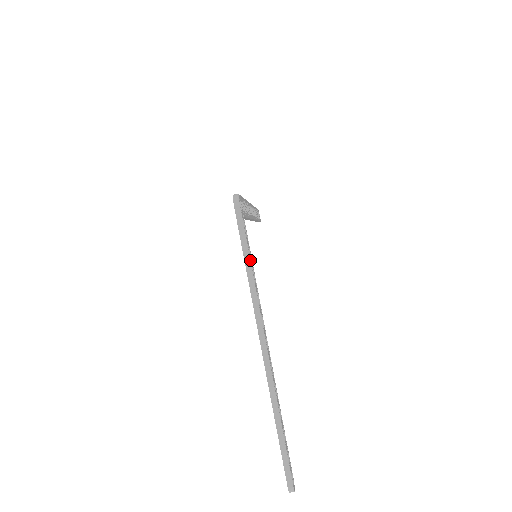
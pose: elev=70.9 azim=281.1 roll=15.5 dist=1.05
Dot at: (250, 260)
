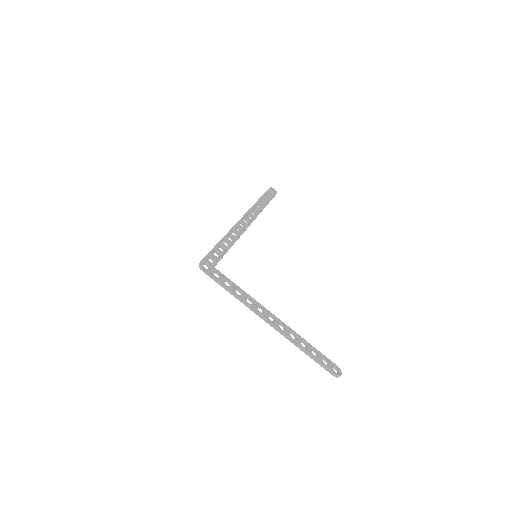
Dot at: (229, 289)
